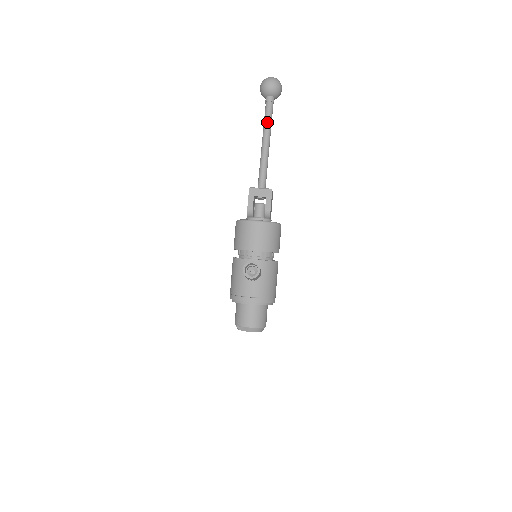
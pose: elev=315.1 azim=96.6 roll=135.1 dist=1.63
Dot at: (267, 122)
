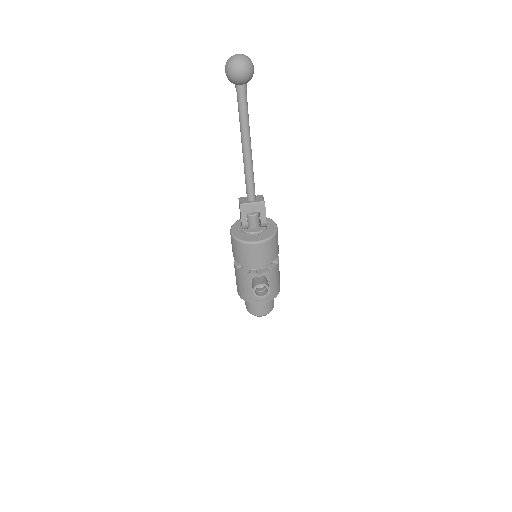
Dot at: (244, 121)
